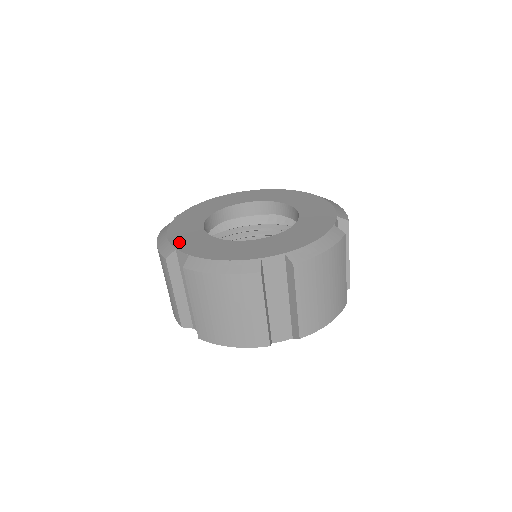
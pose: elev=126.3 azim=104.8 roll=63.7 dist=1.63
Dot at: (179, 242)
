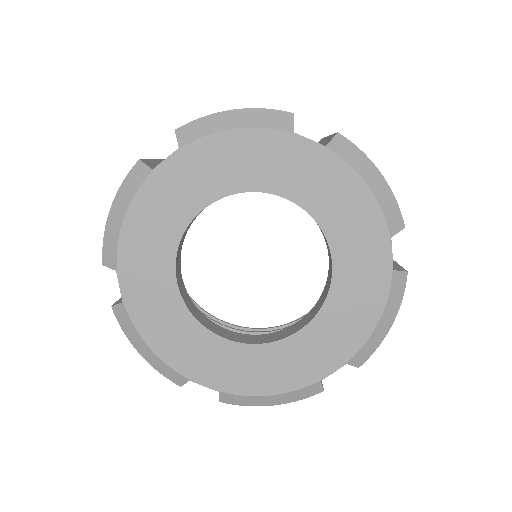
Dot at: (129, 255)
